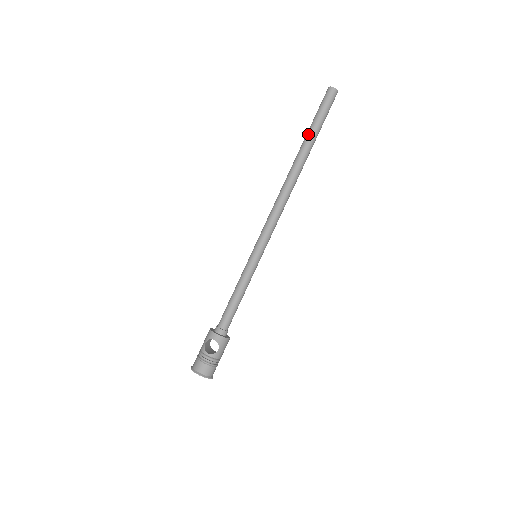
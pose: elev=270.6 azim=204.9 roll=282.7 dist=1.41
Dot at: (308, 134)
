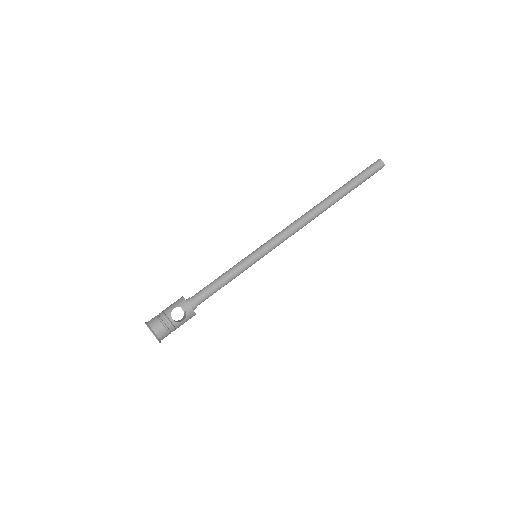
Dot at: (348, 185)
